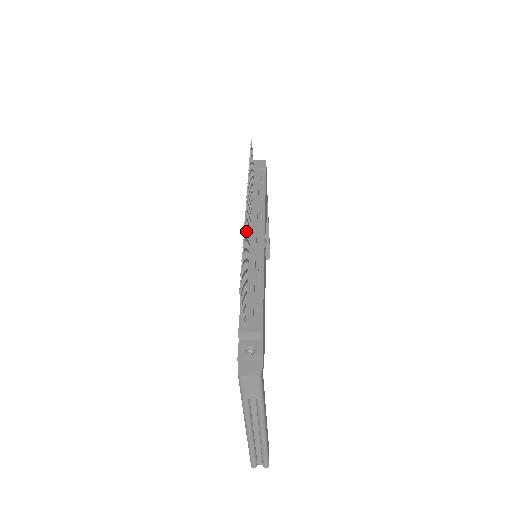
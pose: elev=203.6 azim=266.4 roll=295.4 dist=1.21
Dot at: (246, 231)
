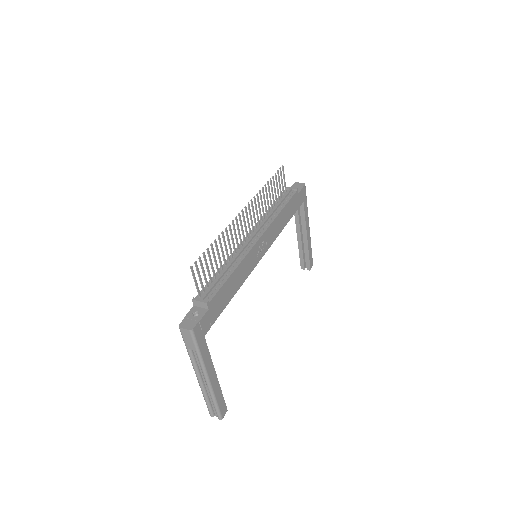
Dot at: (230, 231)
